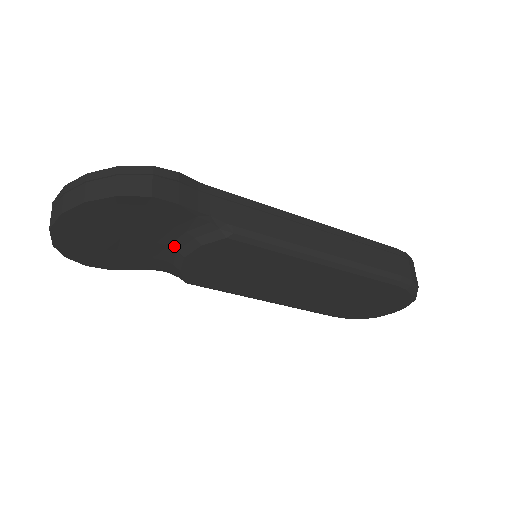
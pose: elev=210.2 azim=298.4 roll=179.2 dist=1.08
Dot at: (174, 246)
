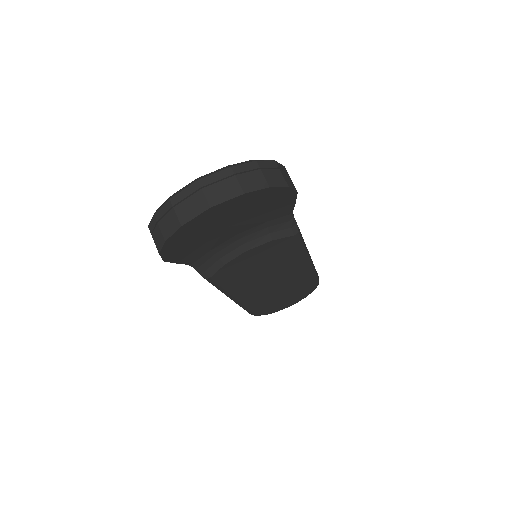
Dot at: (244, 239)
